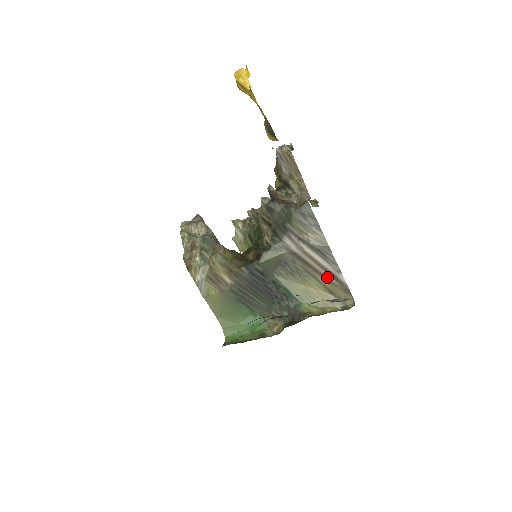
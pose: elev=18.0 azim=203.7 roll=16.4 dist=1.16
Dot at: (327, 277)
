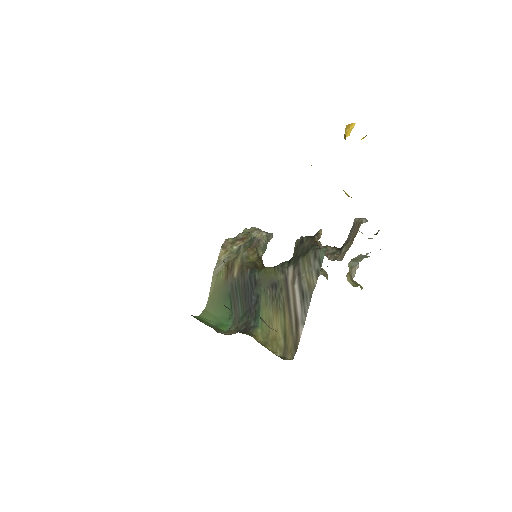
Dot at: (292, 321)
